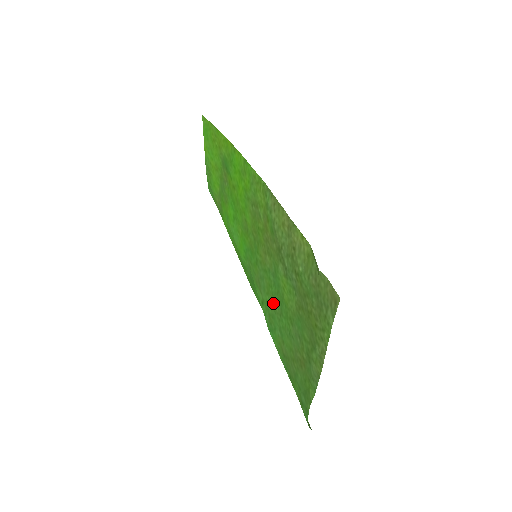
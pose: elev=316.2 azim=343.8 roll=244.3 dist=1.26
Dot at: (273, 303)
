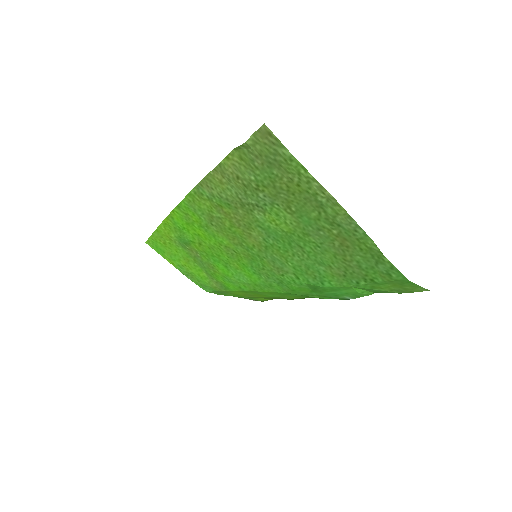
Dot at: (294, 256)
